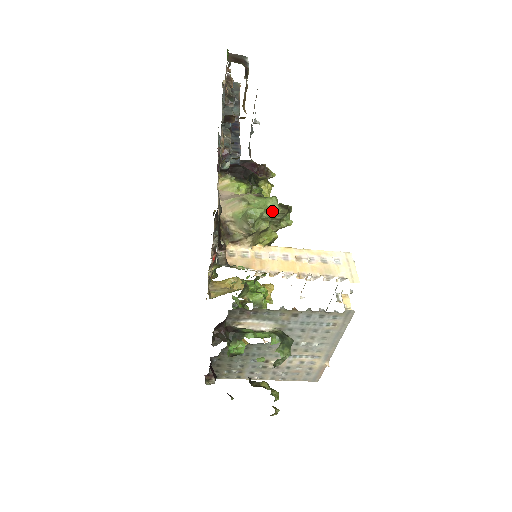
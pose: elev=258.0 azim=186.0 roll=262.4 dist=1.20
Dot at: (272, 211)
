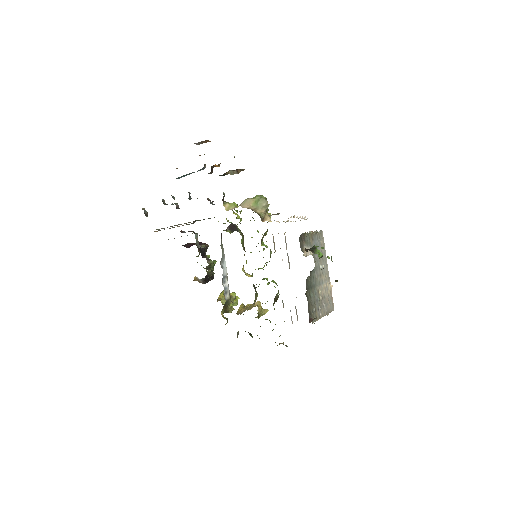
Dot at: occluded
